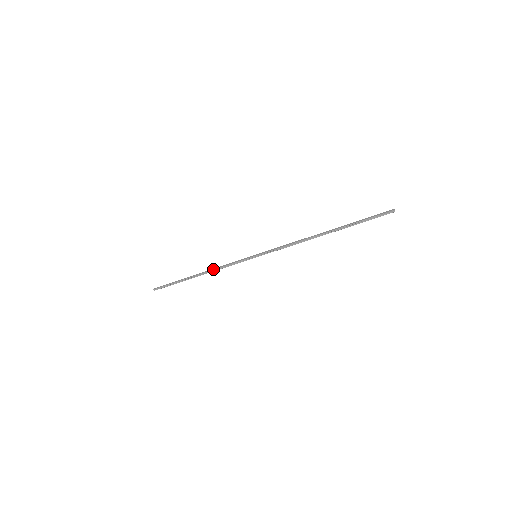
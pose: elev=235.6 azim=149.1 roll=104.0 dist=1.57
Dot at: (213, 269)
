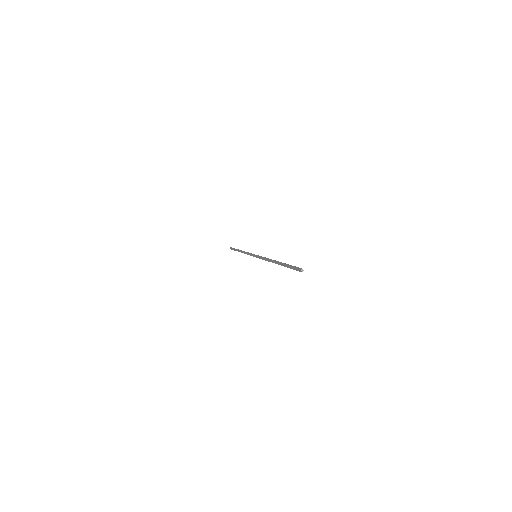
Dot at: (244, 252)
